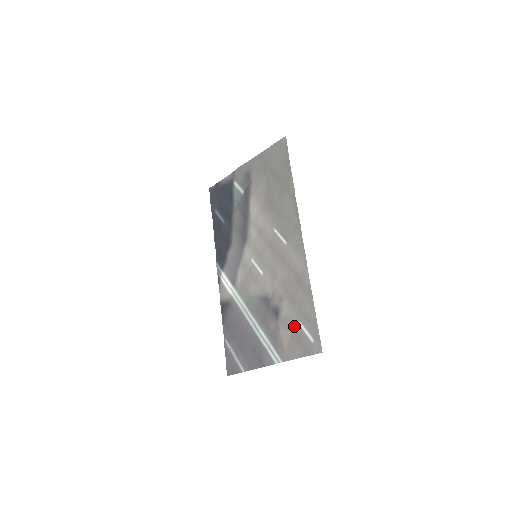
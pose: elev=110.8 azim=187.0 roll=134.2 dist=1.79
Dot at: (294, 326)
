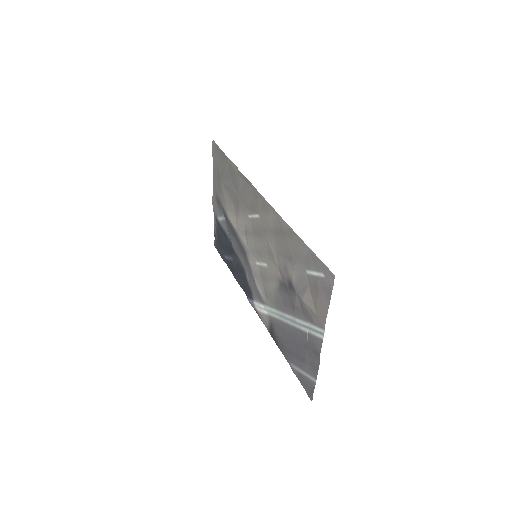
Dot at: (306, 281)
